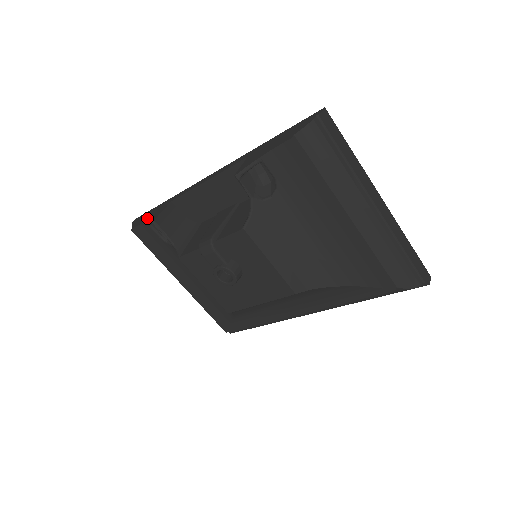
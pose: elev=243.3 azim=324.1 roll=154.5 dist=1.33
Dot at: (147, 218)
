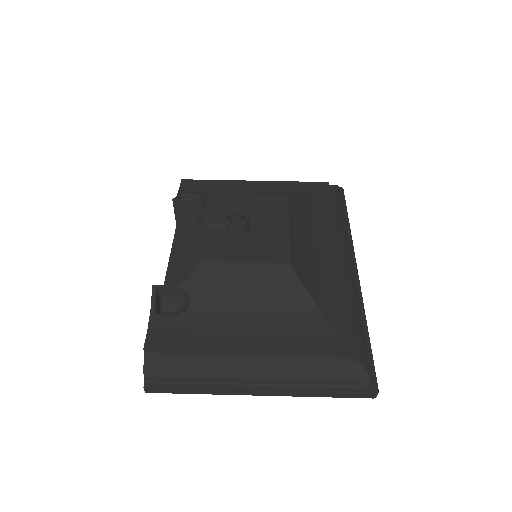
Dot at: occluded
